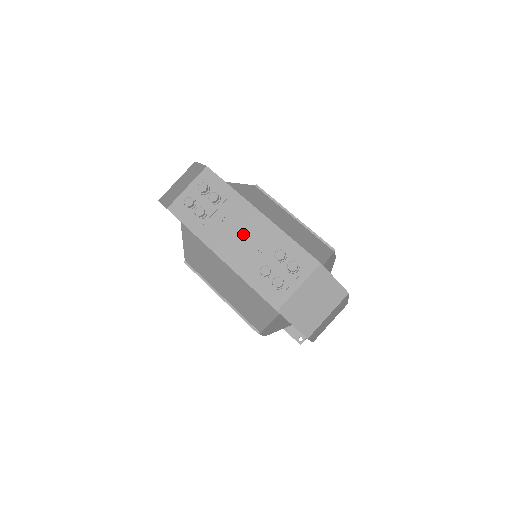
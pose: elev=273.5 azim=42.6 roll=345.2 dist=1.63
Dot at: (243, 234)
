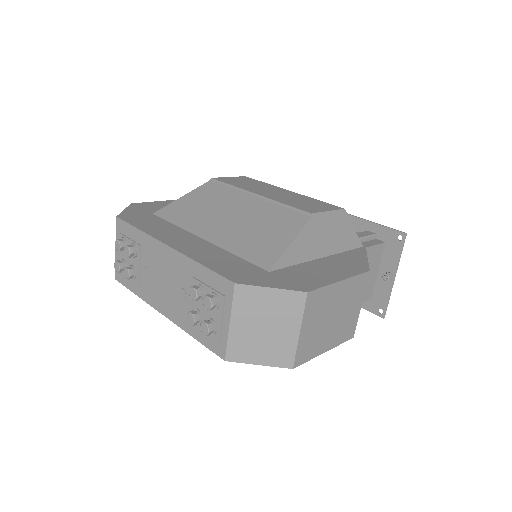
Dot at: (166, 279)
